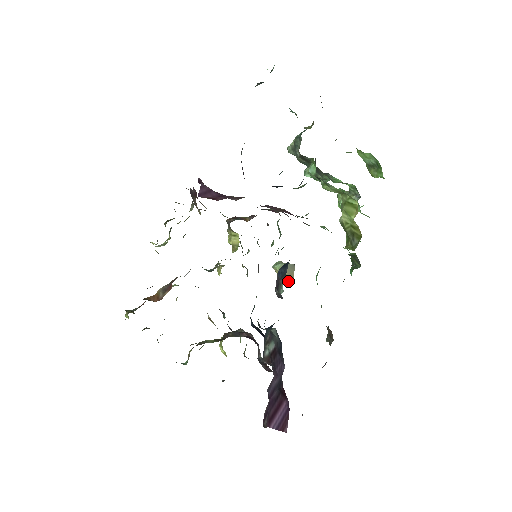
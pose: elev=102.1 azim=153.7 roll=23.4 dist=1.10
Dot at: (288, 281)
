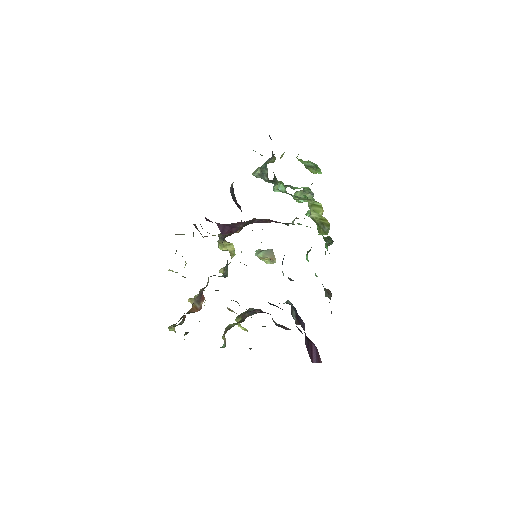
Dot at: (272, 263)
